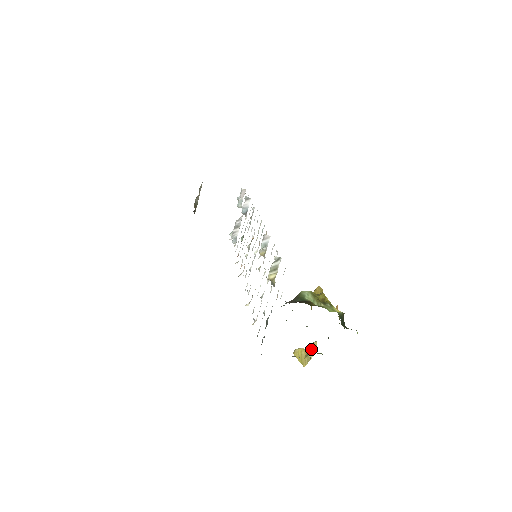
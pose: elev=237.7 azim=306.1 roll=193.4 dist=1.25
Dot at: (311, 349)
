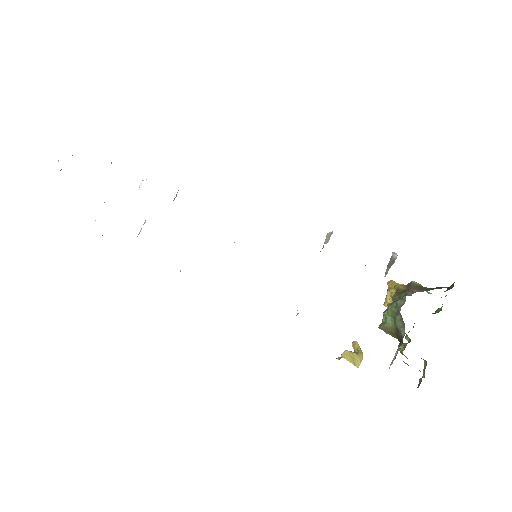
Dot at: (355, 349)
